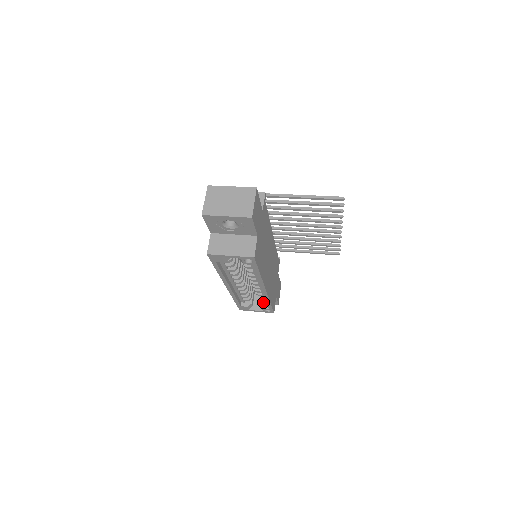
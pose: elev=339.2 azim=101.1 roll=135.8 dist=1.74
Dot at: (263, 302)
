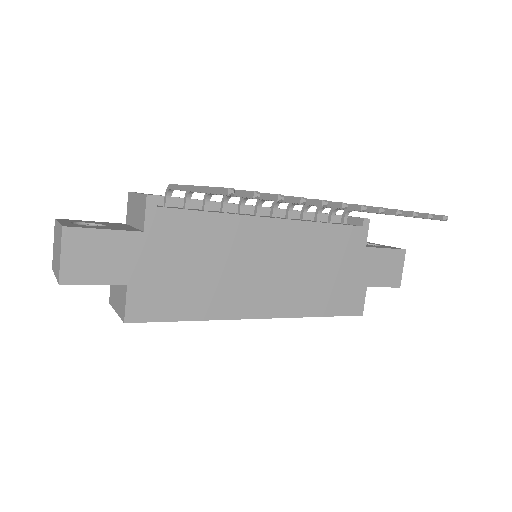
Dot at: occluded
